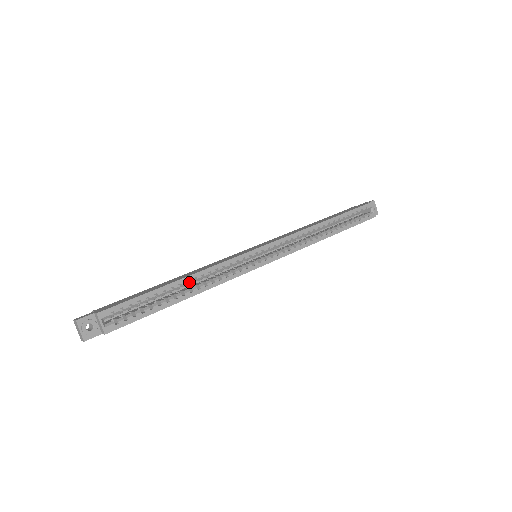
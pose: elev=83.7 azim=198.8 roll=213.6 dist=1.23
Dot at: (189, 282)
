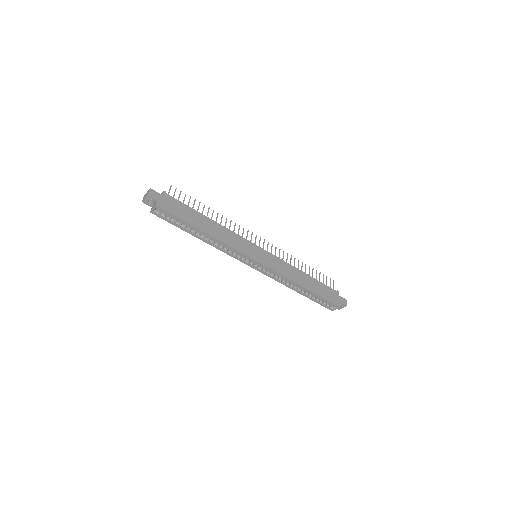
Dot at: (208, 236)
